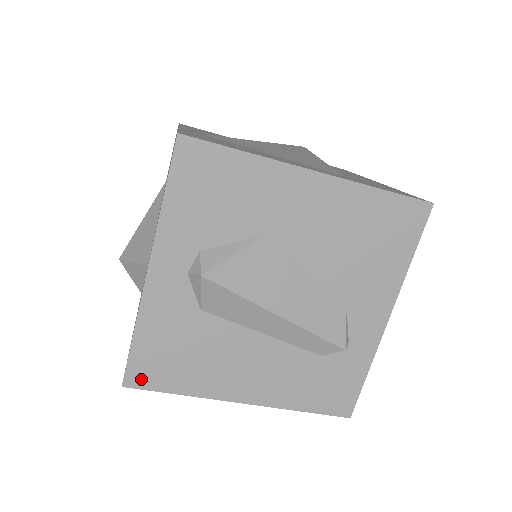
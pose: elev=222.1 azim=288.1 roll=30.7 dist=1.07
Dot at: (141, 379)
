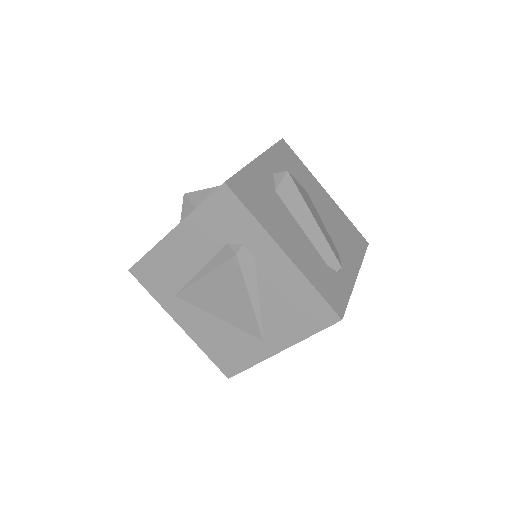
Dot at: (236, 189)
